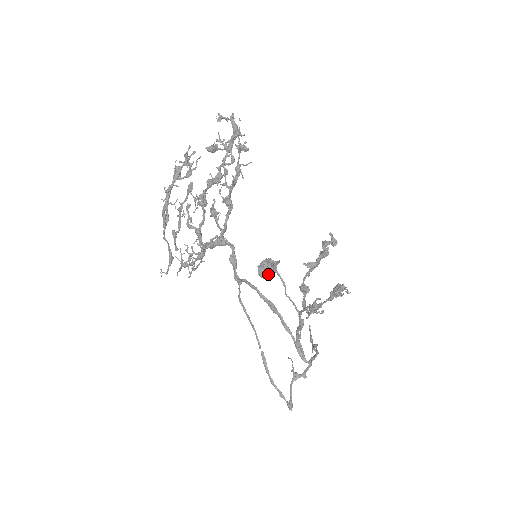
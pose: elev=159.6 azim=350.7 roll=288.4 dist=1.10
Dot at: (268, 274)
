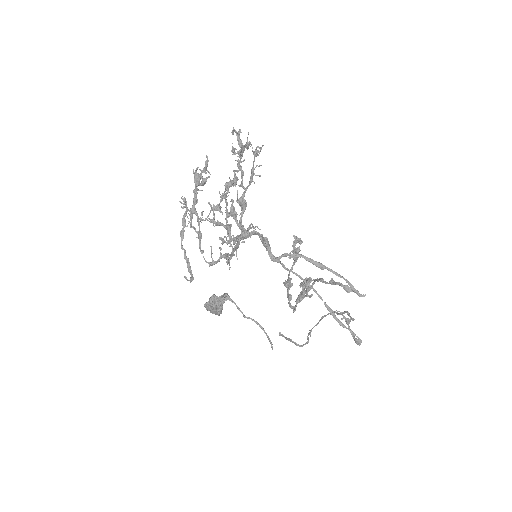
Dot at: (221, 306)
